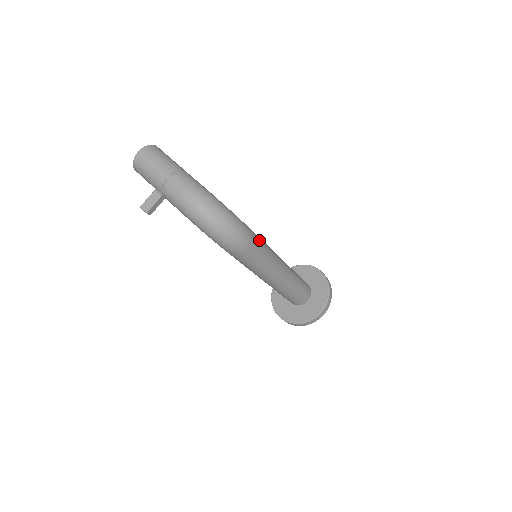
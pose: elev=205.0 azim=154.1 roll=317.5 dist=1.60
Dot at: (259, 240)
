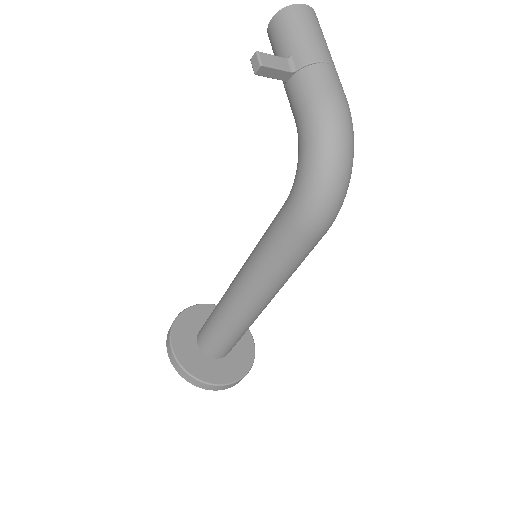
Dot at: occluded
